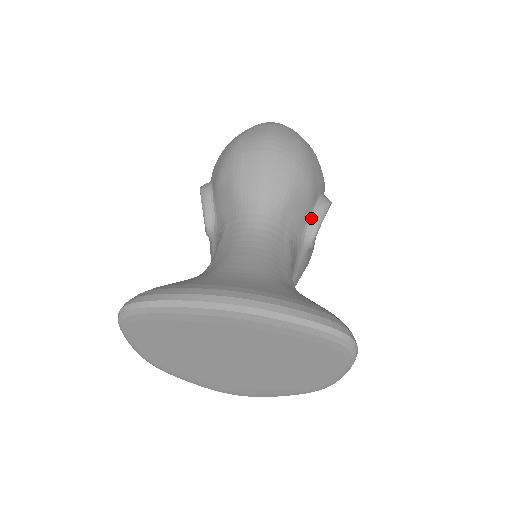
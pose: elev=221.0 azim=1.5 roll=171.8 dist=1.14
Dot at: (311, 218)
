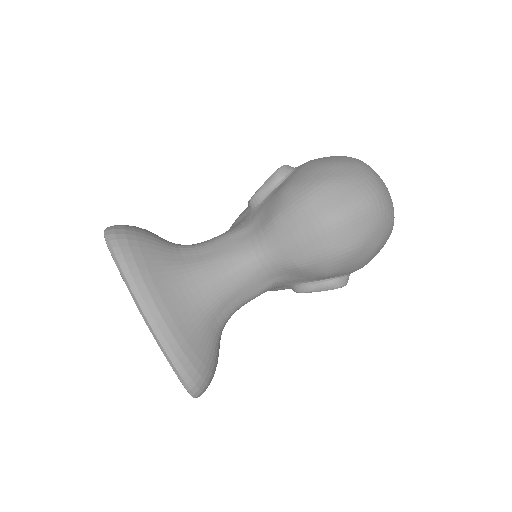
Dot at: (312, 282)
